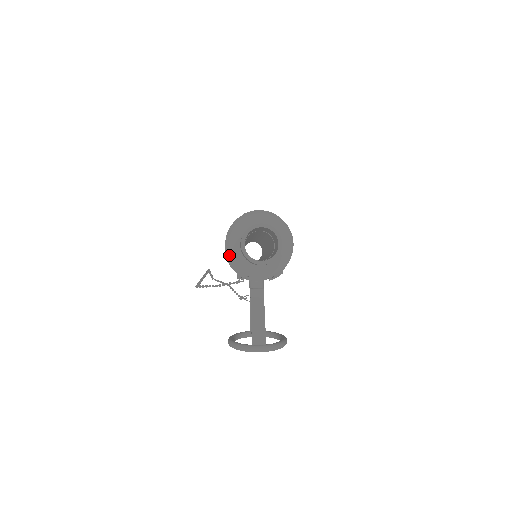
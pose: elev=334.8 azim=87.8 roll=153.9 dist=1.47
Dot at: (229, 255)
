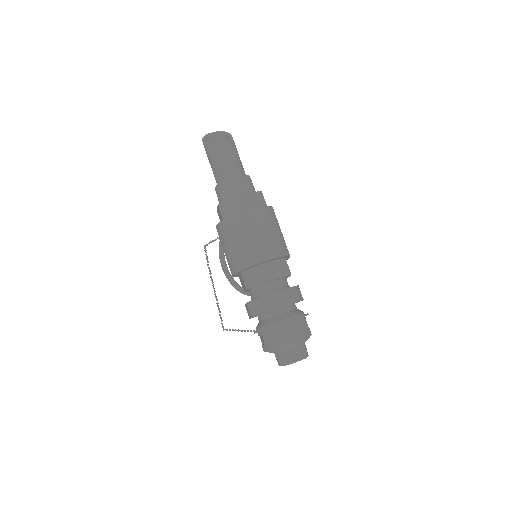
Dot at: occluded
